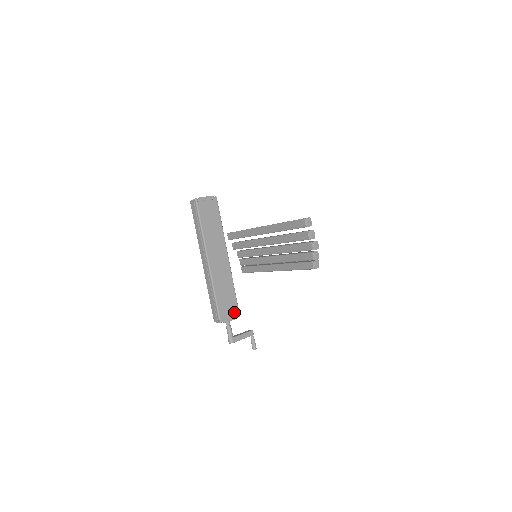
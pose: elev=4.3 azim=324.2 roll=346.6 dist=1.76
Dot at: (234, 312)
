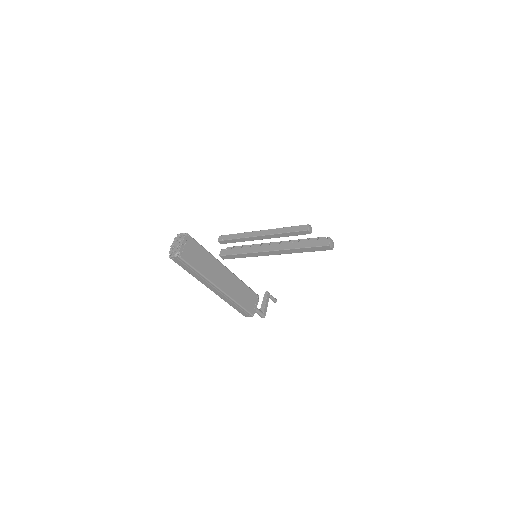
Dot at: (255, 298)
